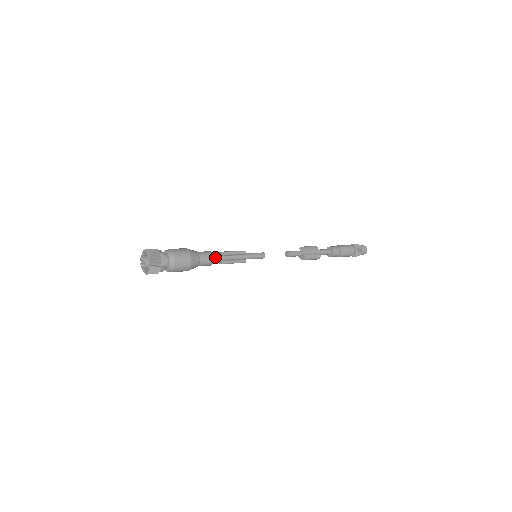
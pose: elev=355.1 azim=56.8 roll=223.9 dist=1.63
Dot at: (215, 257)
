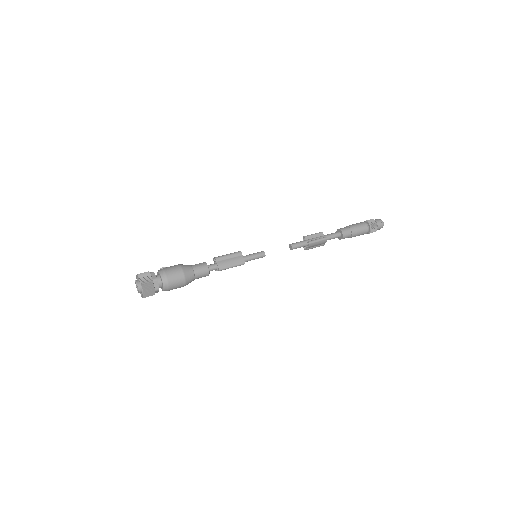
Dot at: occluded
